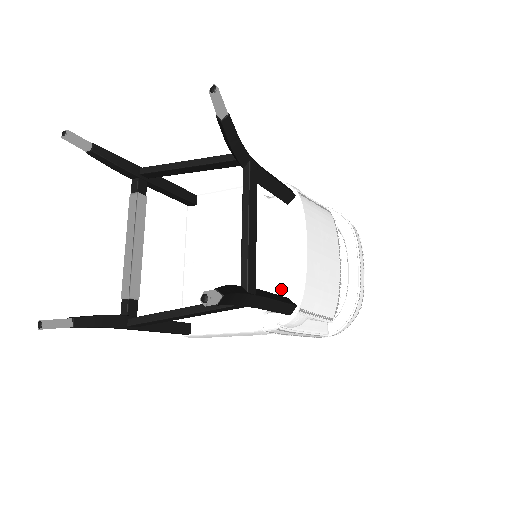
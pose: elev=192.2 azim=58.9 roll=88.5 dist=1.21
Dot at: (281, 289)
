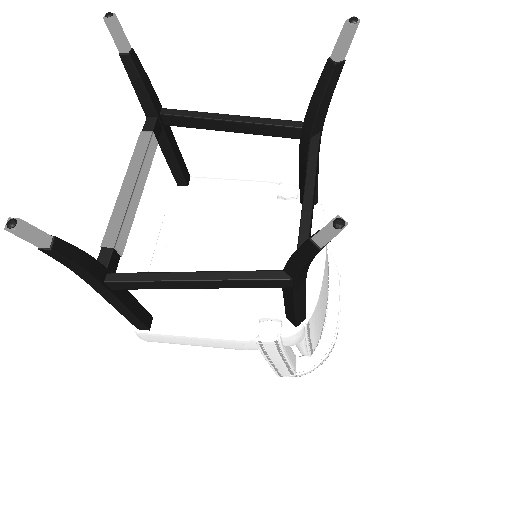
Dot at: occluded
